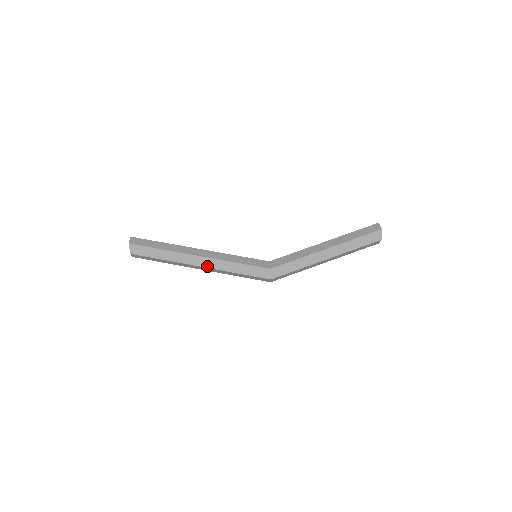
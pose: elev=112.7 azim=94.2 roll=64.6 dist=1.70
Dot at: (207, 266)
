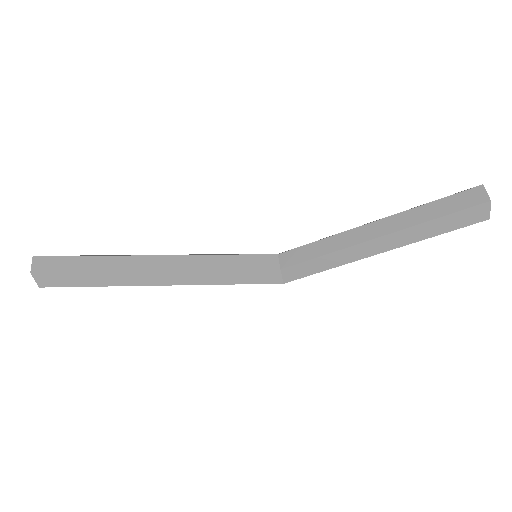
Dot at: occluded
